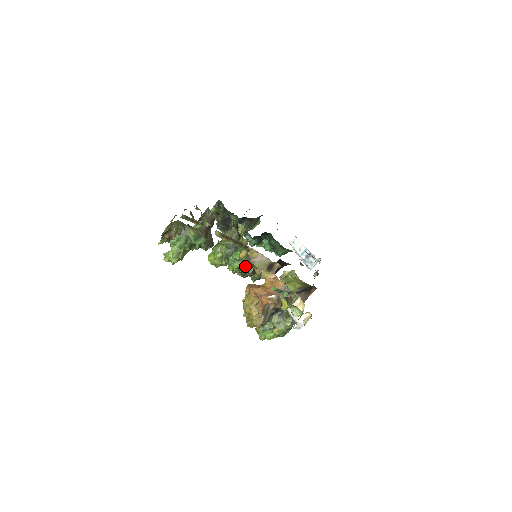
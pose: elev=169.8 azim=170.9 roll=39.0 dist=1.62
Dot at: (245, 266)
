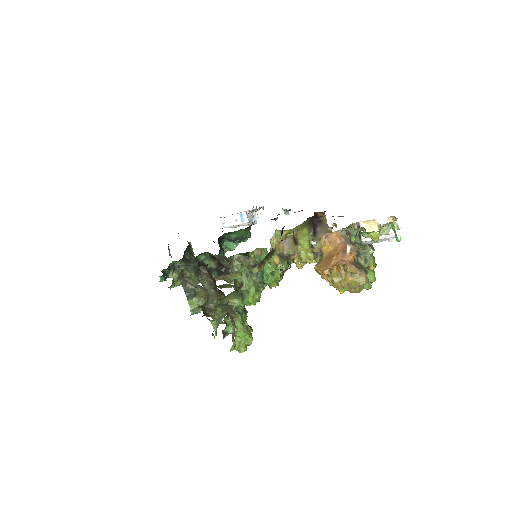
Dot at: occluded
